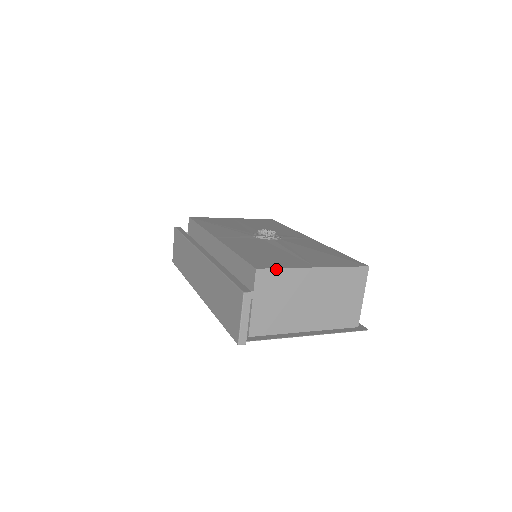
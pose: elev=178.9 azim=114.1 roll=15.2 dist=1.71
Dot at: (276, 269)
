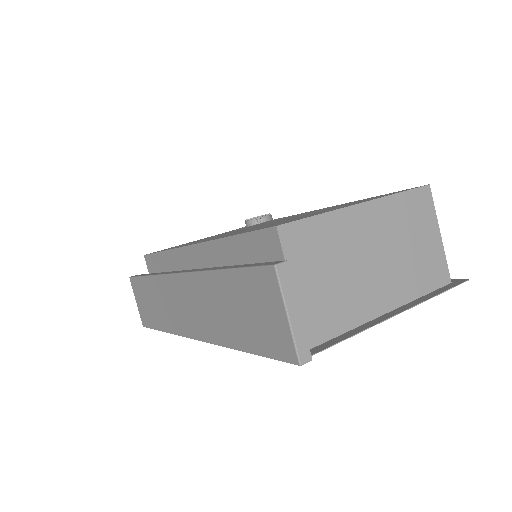
Dot at: (307, 219)
